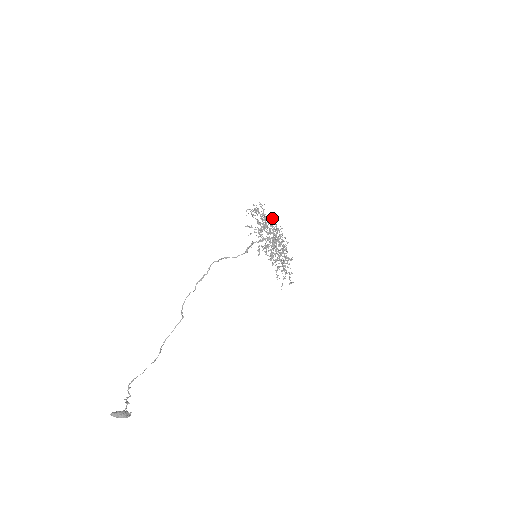
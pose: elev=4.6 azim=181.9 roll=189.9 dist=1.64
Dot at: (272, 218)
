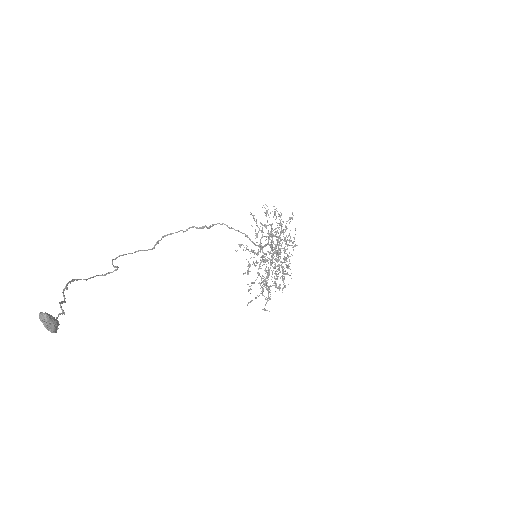
Dot at: occluded
